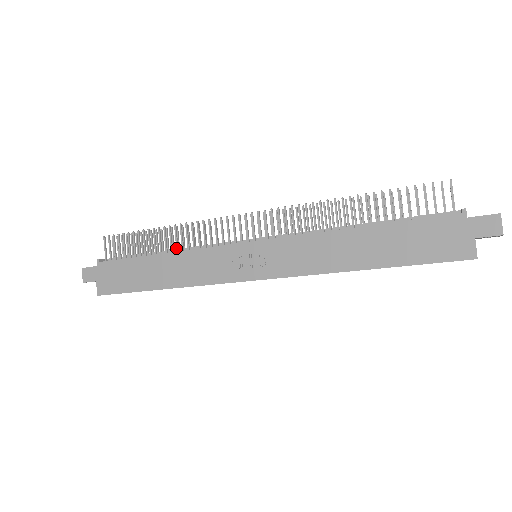
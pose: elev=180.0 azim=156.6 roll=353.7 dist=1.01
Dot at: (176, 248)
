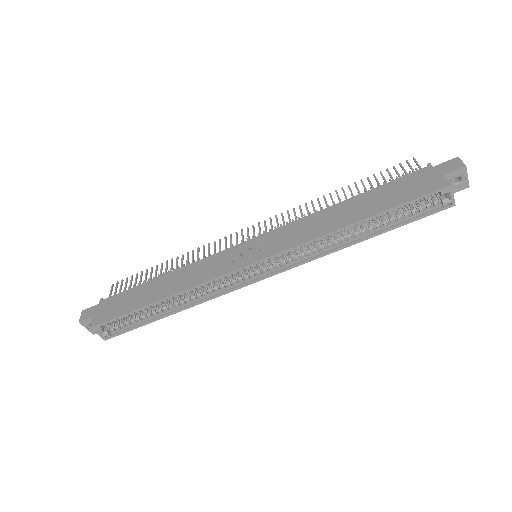
Dot at: occluded
